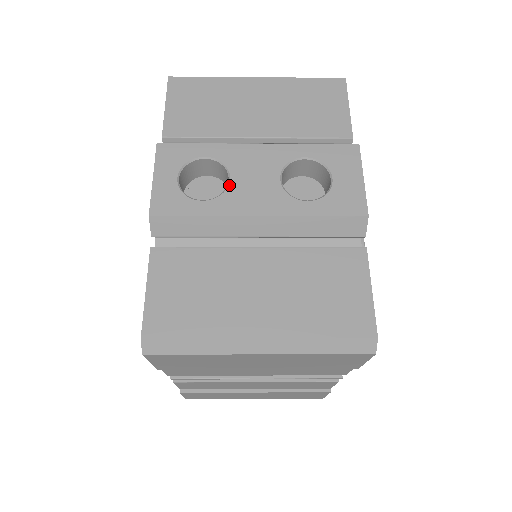
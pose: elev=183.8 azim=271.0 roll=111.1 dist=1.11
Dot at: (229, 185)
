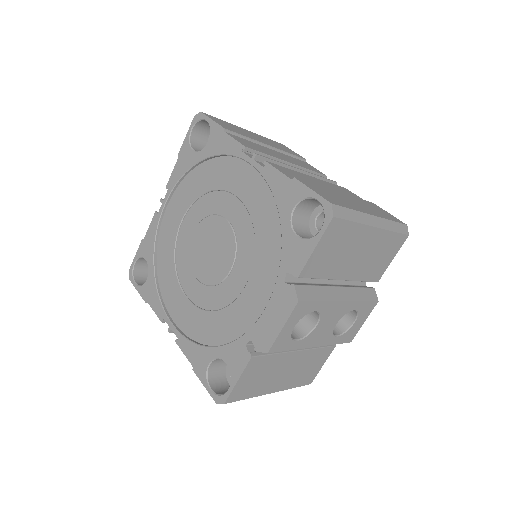
Dot at: (314, 330)
